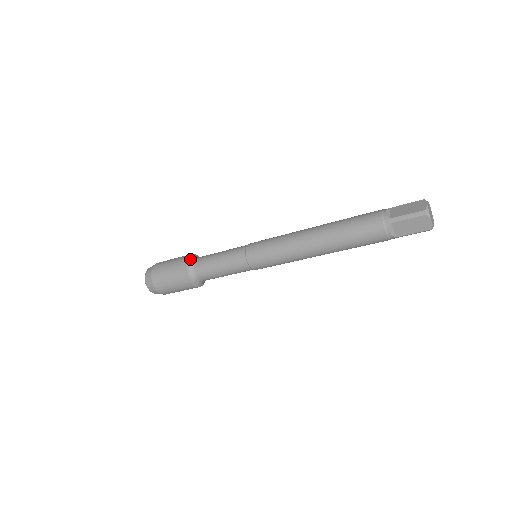
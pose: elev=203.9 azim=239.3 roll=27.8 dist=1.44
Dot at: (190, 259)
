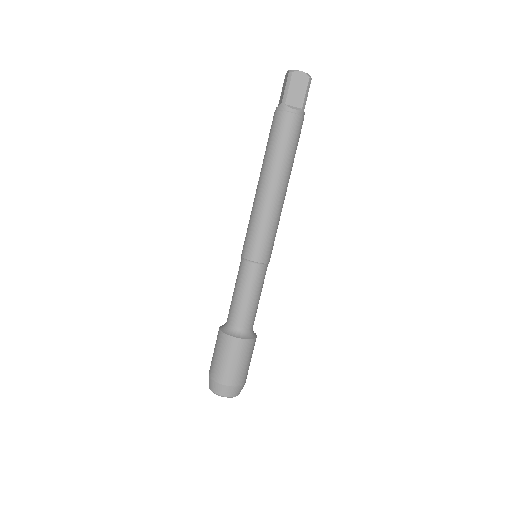
Dot at: occluded
